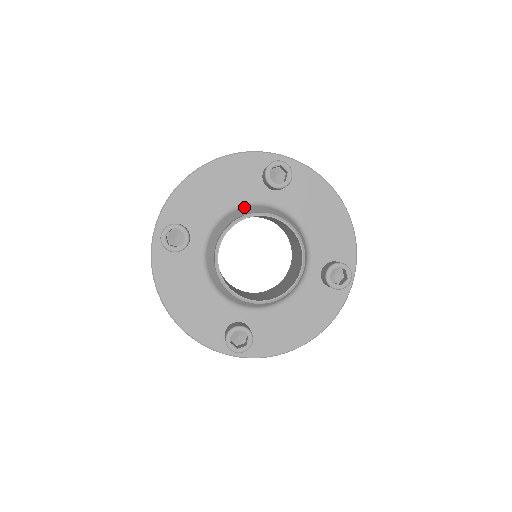
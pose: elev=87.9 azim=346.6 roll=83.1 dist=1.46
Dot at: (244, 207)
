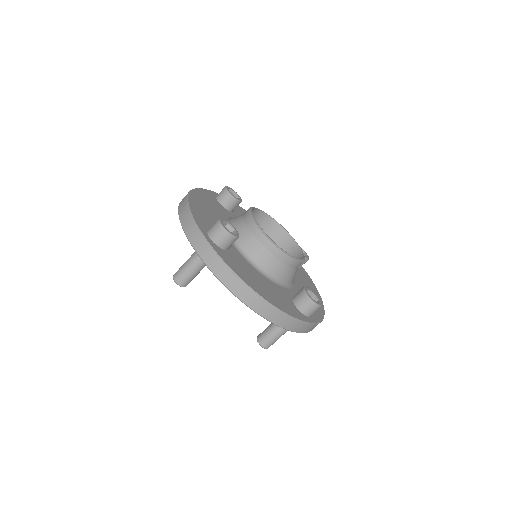
Dot at: (230, 219)
